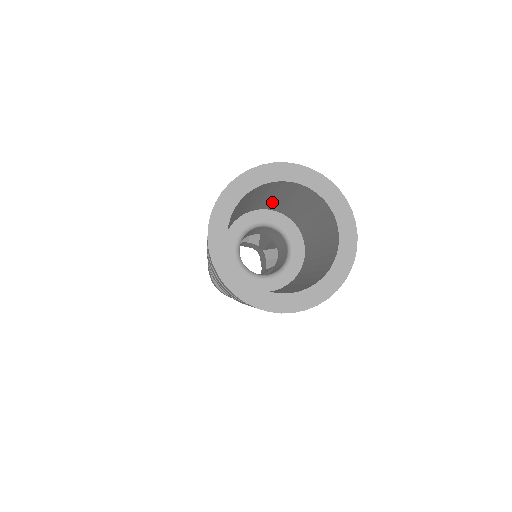
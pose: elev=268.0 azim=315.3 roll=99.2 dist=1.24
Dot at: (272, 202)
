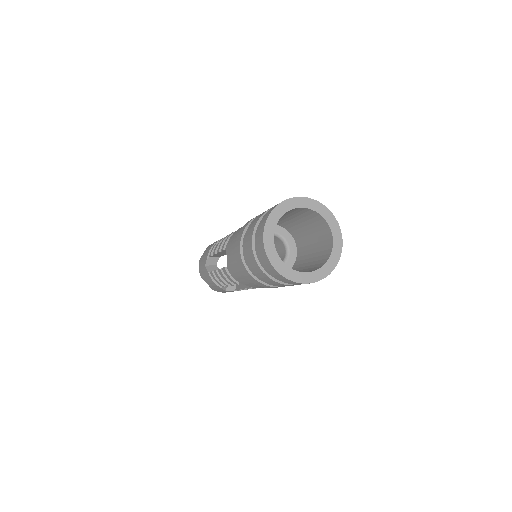
Dot at: occluded
